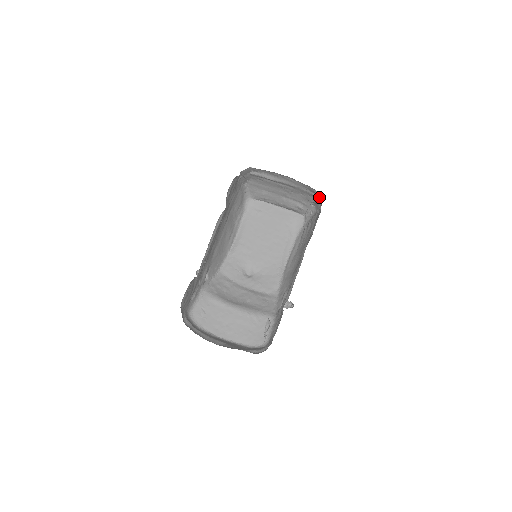
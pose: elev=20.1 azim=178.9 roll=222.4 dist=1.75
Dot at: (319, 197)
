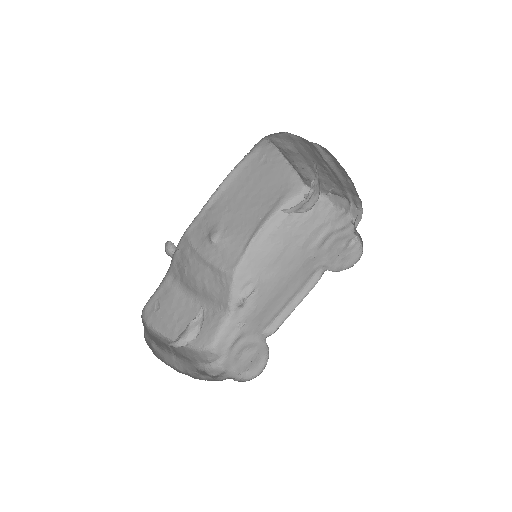
Dot at: (356, 211)
